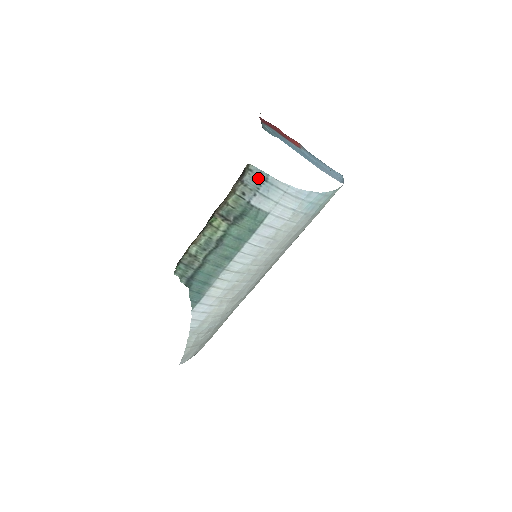
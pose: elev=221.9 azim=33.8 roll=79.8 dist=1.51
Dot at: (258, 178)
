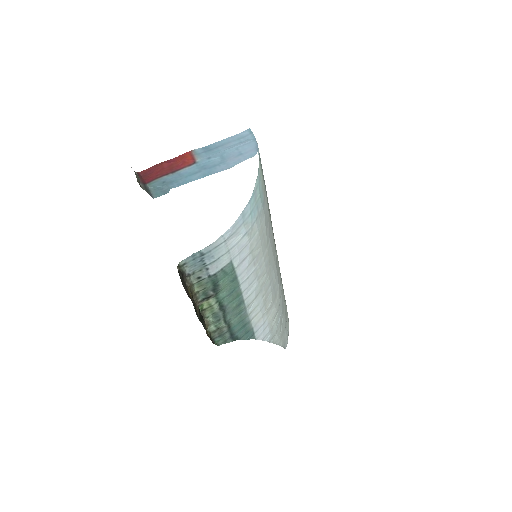
Dot at: (195, 260)
